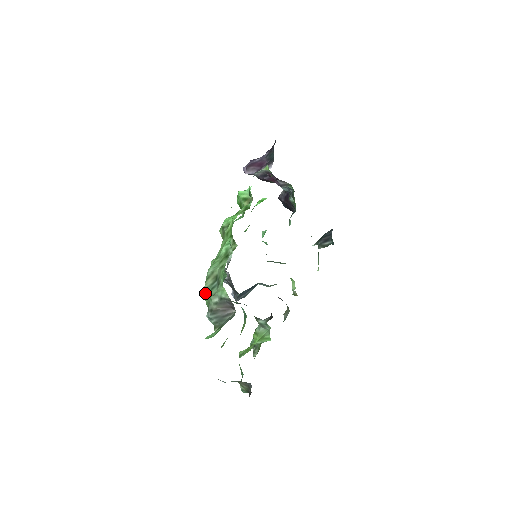
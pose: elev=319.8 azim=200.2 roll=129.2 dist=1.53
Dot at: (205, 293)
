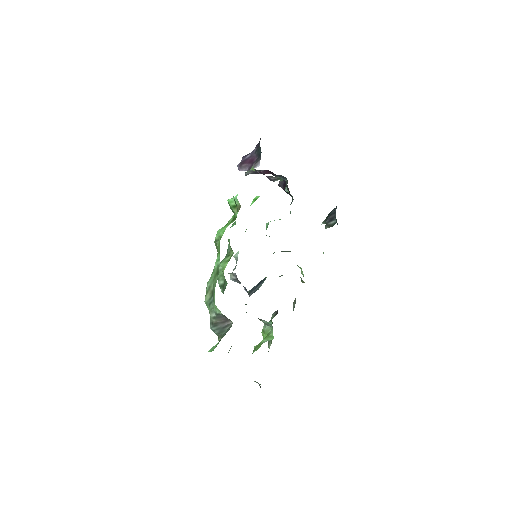
Dot at: occluded
